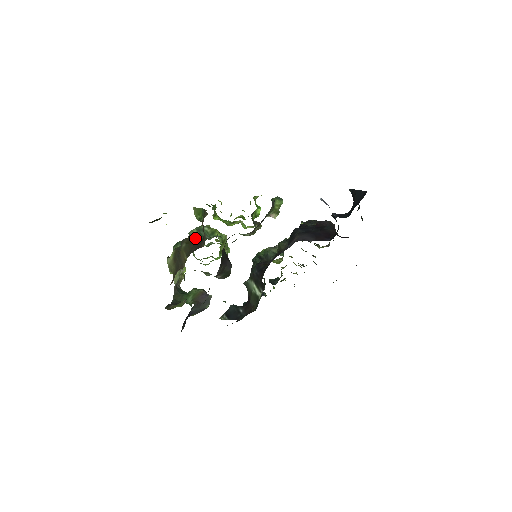
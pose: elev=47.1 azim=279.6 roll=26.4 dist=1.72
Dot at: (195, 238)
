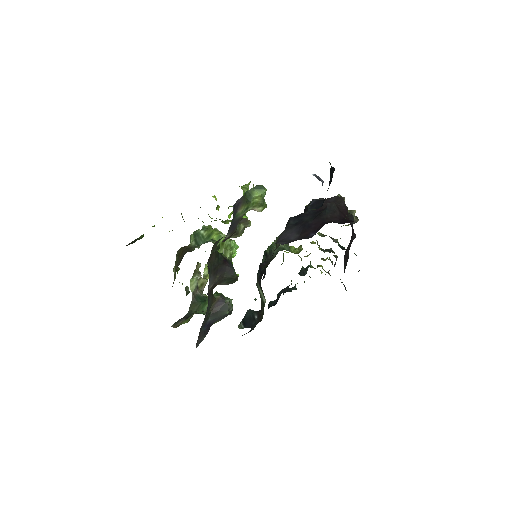
Dot at: (188, 247)
